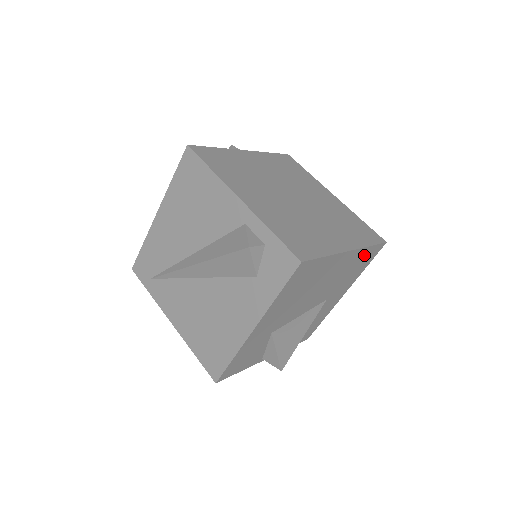
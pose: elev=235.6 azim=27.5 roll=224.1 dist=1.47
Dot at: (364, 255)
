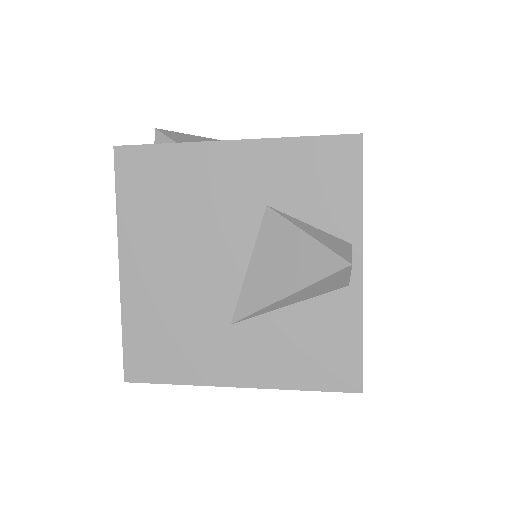
Dot at: occluded
